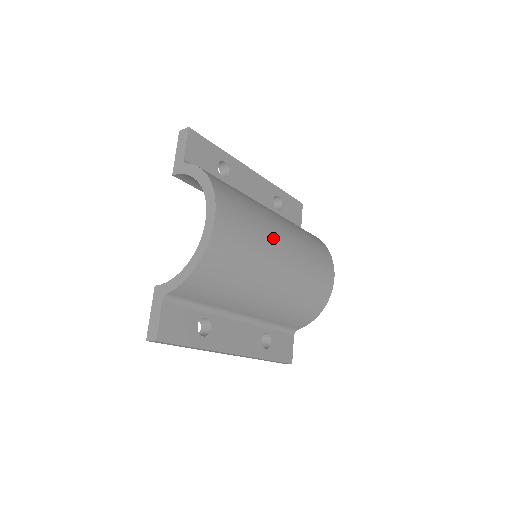
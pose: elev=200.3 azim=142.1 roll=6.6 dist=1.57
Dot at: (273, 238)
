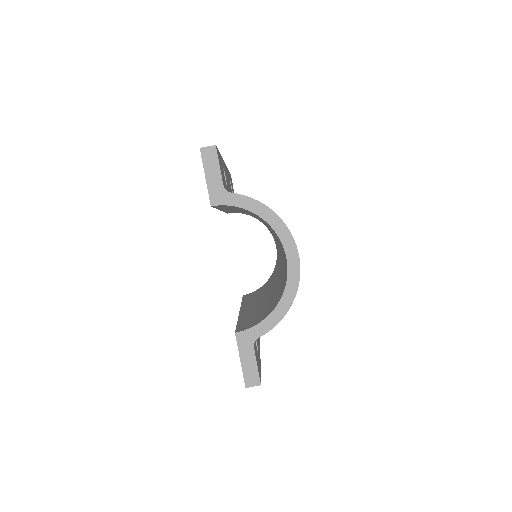
Dot at: occluded
